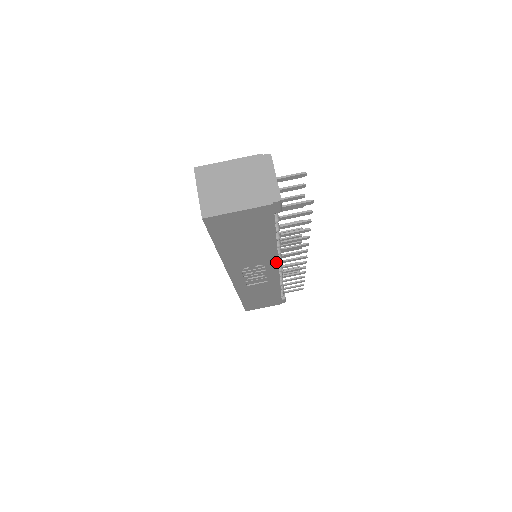
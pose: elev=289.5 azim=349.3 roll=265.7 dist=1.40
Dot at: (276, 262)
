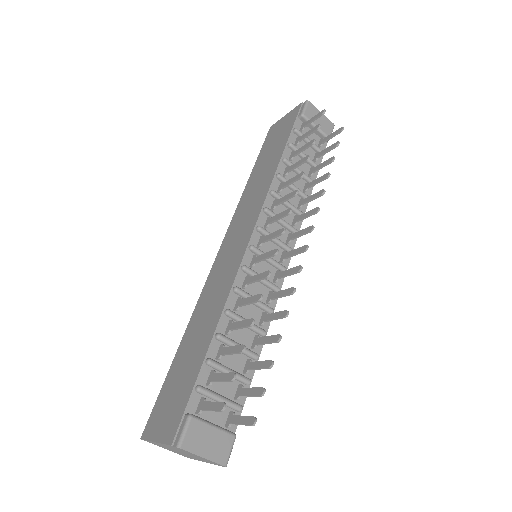
Dot at: occluded
